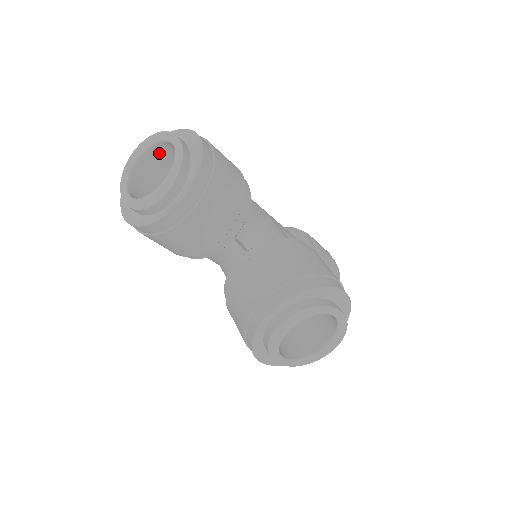
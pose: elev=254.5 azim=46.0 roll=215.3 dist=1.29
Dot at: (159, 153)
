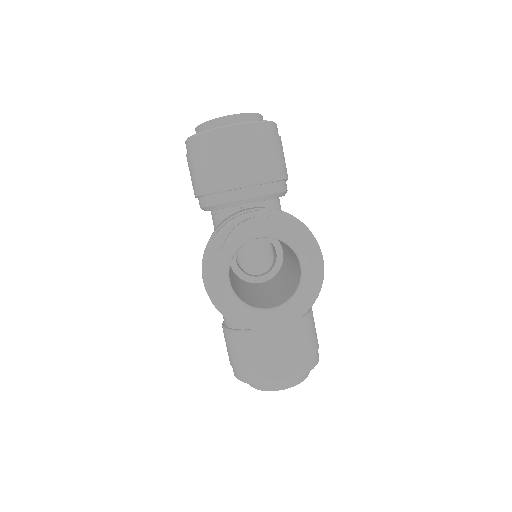
Dot at: occluded
